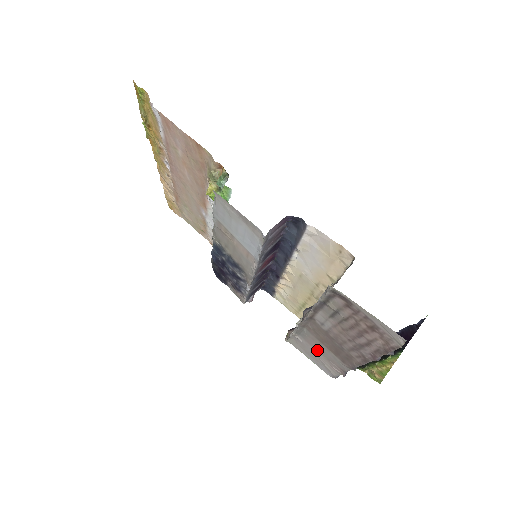
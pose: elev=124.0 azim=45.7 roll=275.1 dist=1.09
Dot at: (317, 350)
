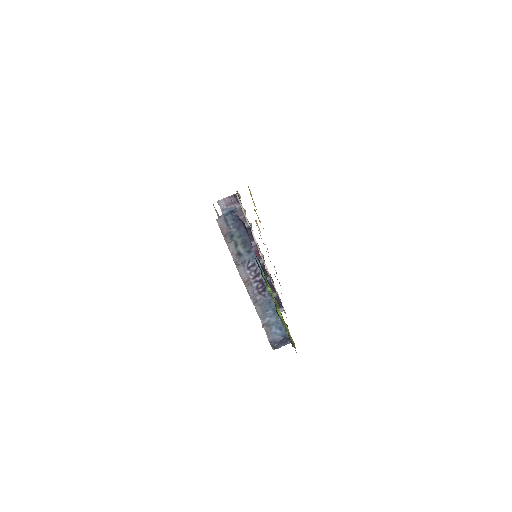
Dot at: occluded
